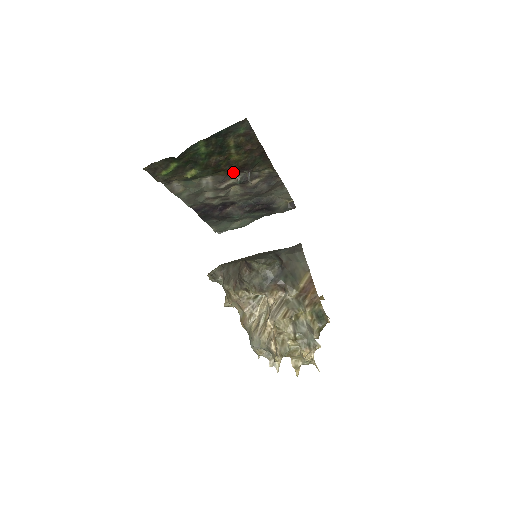
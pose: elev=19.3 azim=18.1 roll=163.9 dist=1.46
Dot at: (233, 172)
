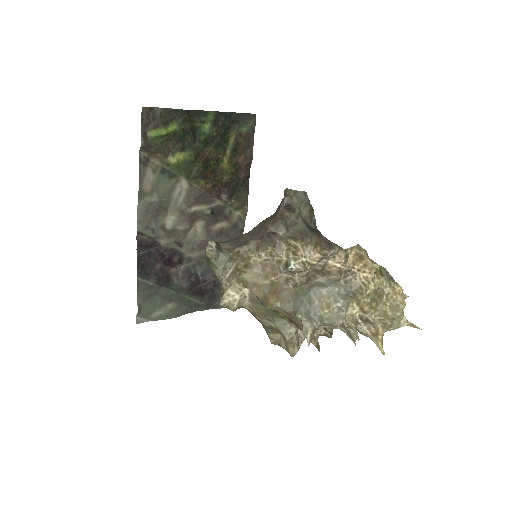
Dot at: (211, 192)
